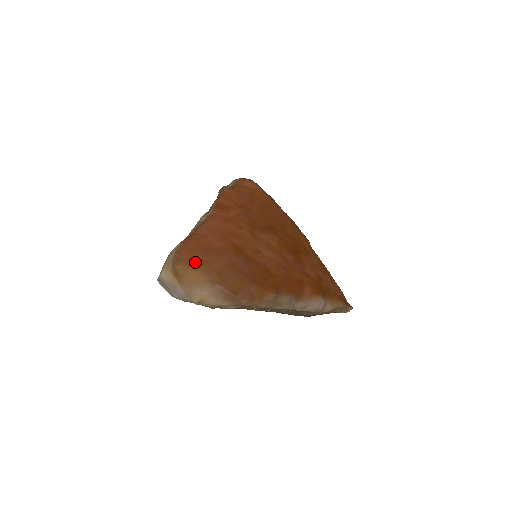
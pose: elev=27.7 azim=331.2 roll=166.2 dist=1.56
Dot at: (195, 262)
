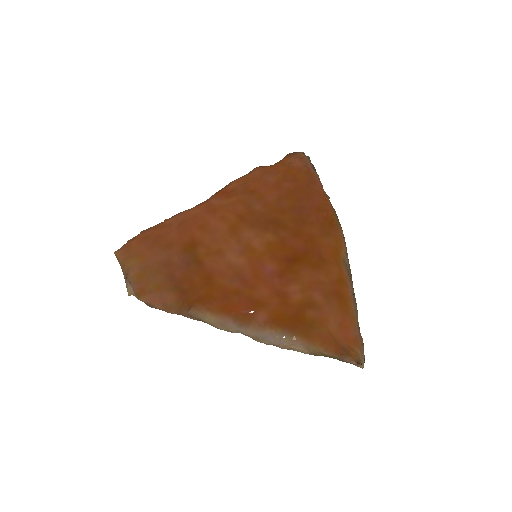
Dot at: (132, 254)
